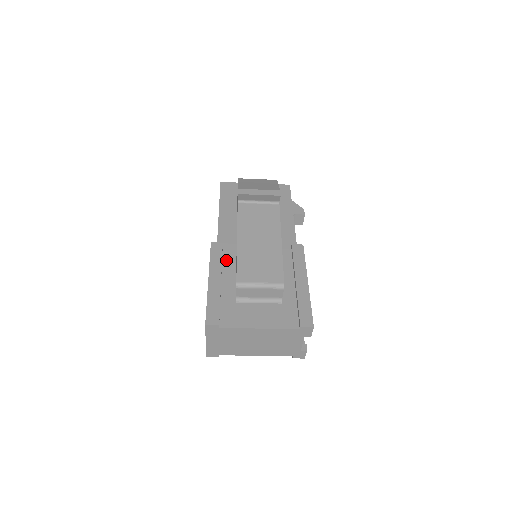
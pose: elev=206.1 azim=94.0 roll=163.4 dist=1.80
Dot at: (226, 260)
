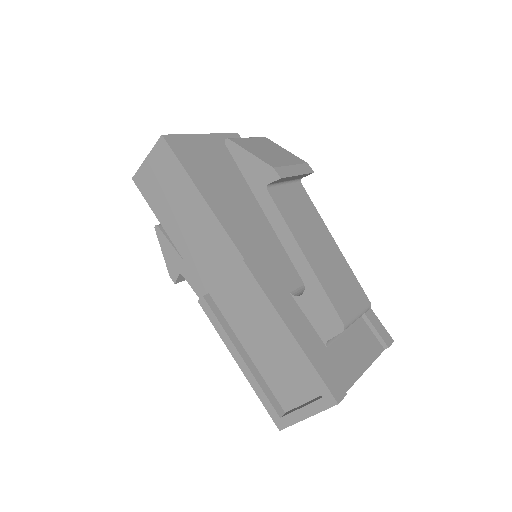
Dot at: occluded
